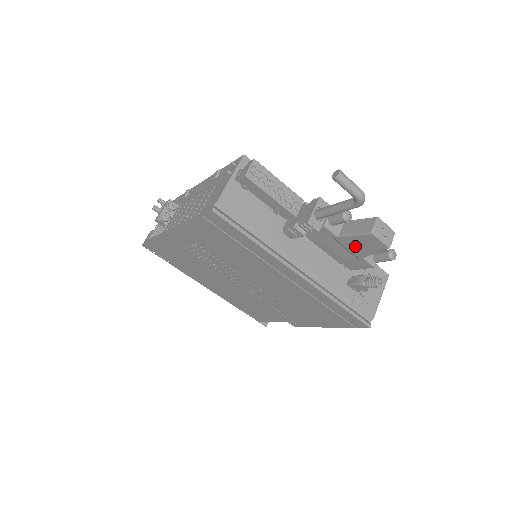
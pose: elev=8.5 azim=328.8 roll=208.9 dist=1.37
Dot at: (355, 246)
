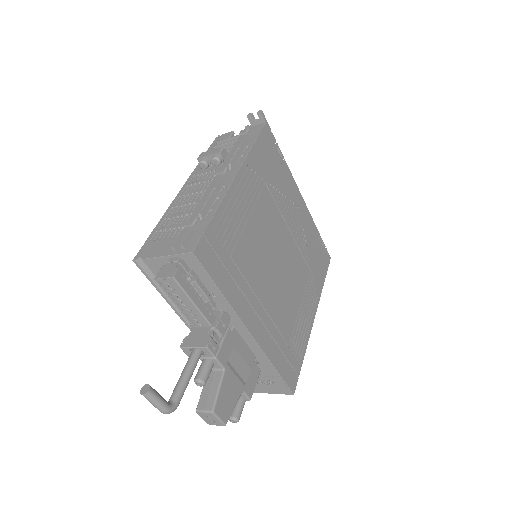
Dot at: occluded
